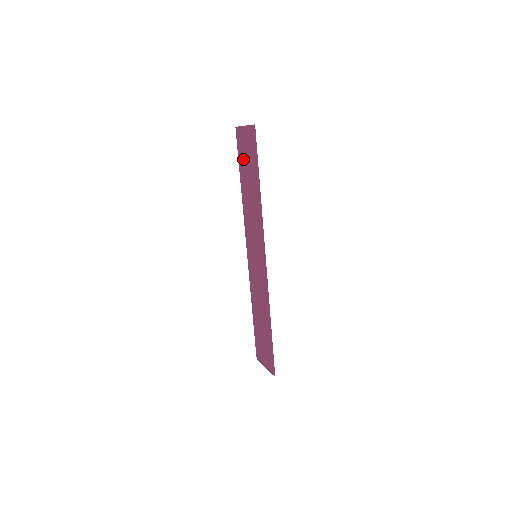
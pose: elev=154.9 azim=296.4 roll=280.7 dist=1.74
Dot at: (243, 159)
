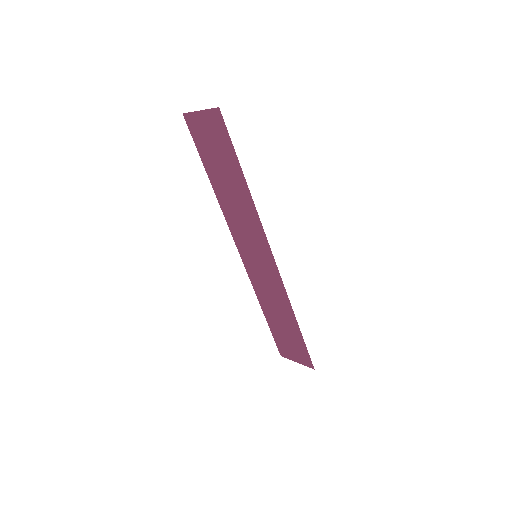
Dot at: (207, 151)
